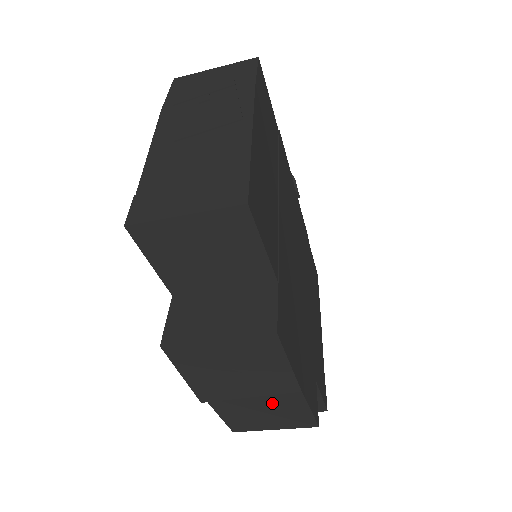
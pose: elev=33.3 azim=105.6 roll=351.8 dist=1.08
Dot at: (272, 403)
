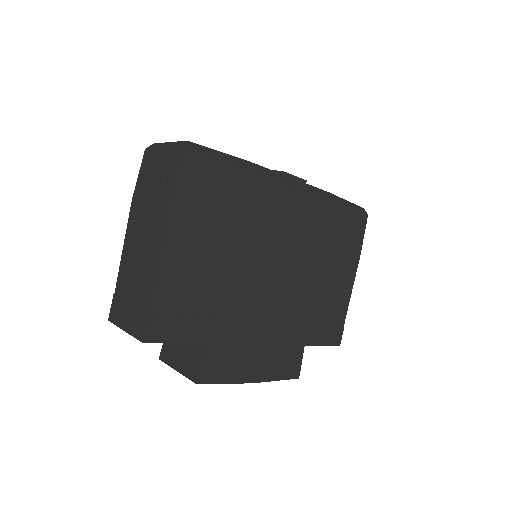
Dot at: occluded
